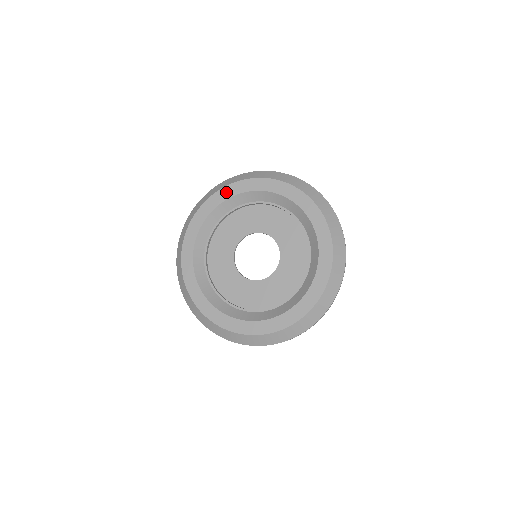
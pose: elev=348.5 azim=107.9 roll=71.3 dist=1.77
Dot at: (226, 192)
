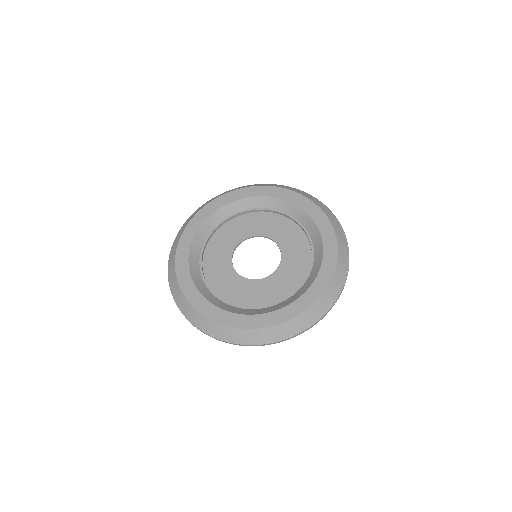
Dot at: (274, 191)
